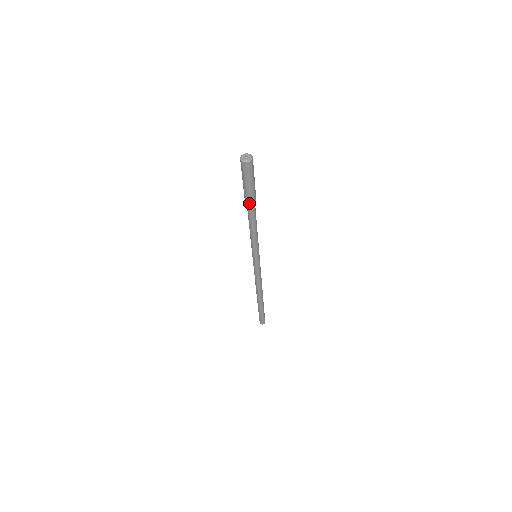
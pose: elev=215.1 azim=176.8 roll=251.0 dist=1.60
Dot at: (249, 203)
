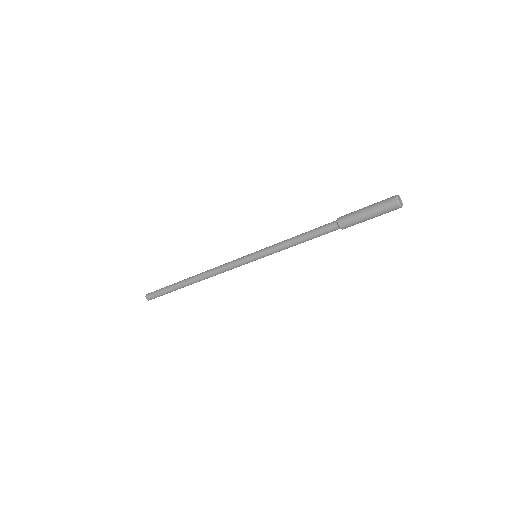
Dot at: occluded
